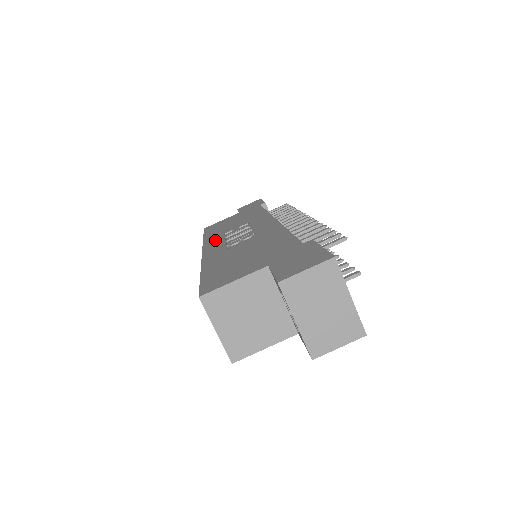
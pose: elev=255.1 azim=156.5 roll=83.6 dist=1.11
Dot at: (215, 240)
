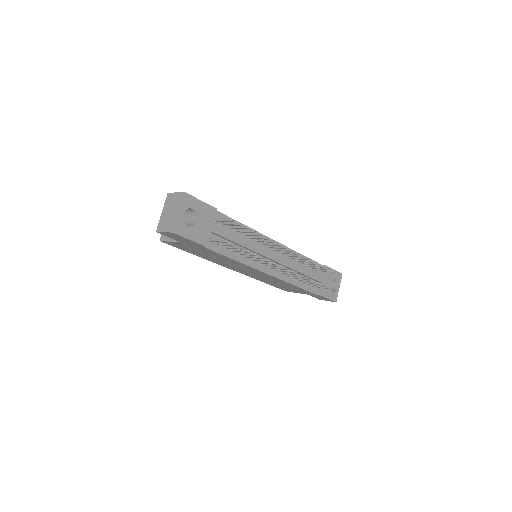
Dot at: occluded
